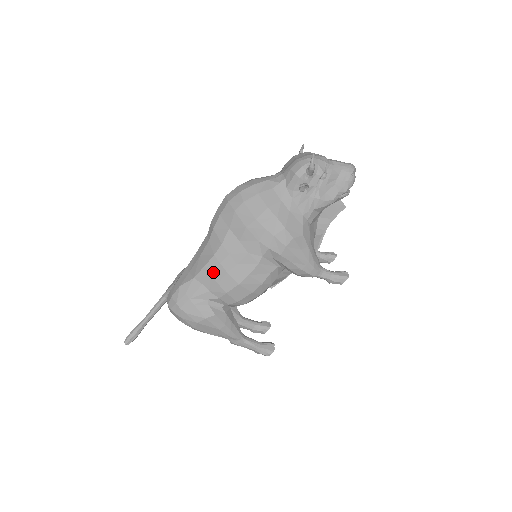
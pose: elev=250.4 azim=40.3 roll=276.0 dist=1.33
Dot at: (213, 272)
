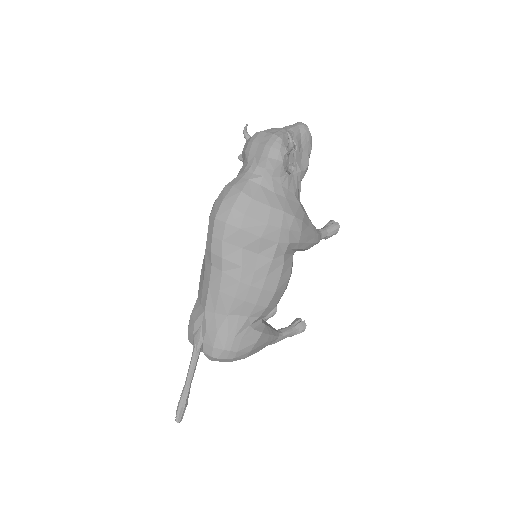
Dot at: (246, 298)
